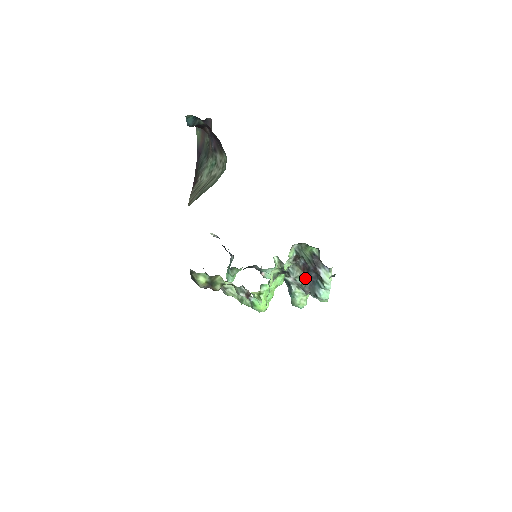
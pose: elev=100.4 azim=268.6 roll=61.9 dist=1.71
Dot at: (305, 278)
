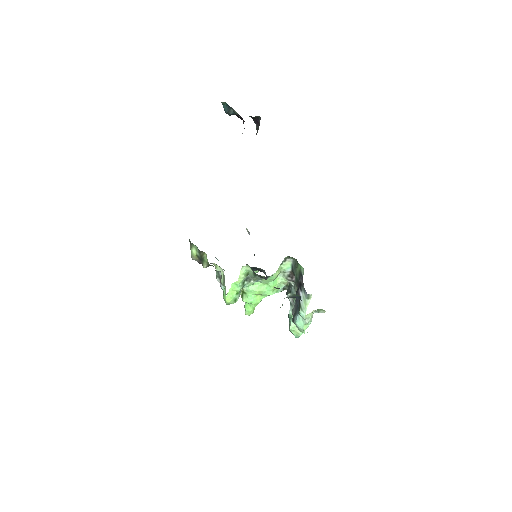
Dot at: occluded
